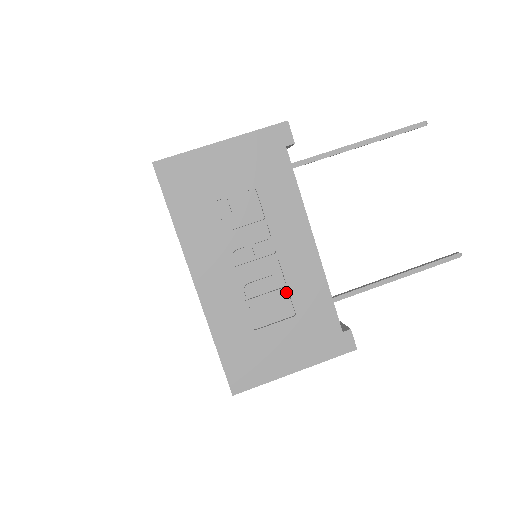
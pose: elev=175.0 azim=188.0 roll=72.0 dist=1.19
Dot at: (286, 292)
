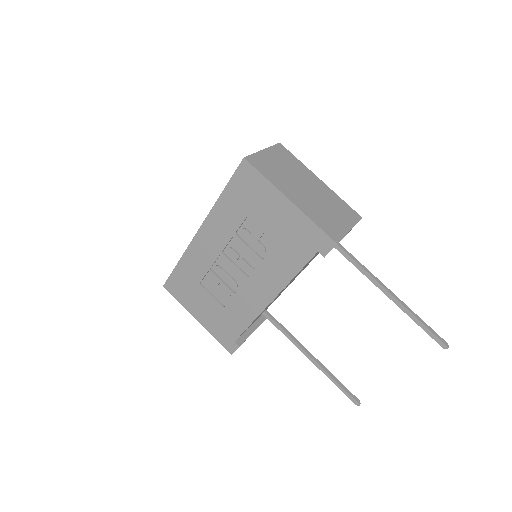
Dot at: (232, 294)
